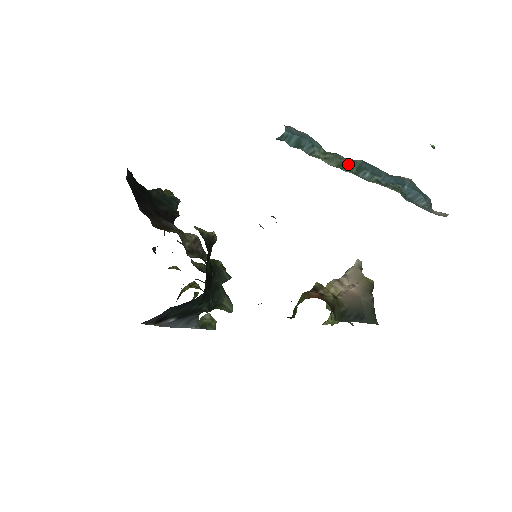
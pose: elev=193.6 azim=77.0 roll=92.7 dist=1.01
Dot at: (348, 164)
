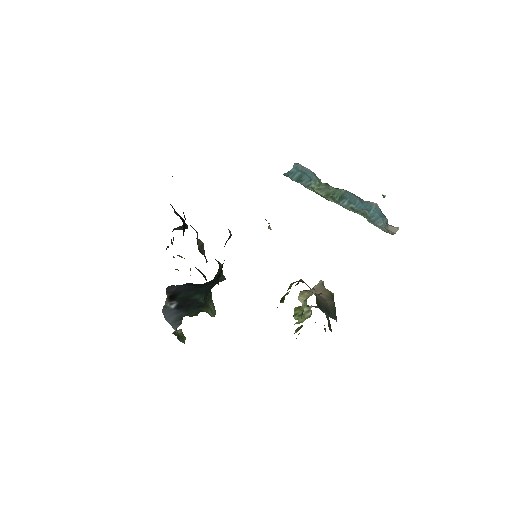
Dot at: (334, 193)
